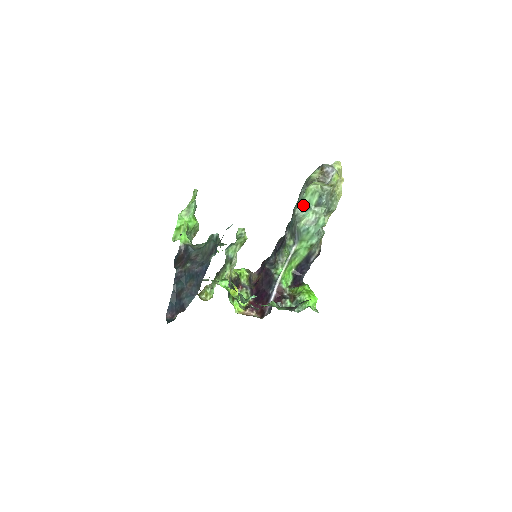
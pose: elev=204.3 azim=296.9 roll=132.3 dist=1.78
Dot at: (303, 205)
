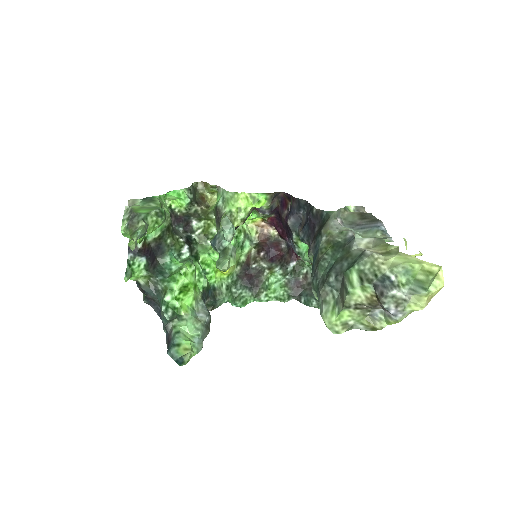
Dot at: occluded
